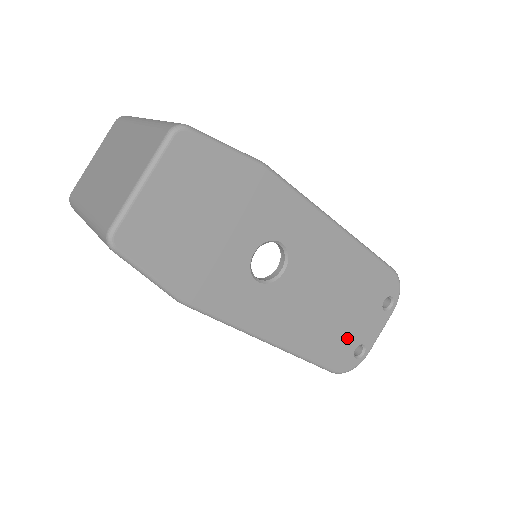
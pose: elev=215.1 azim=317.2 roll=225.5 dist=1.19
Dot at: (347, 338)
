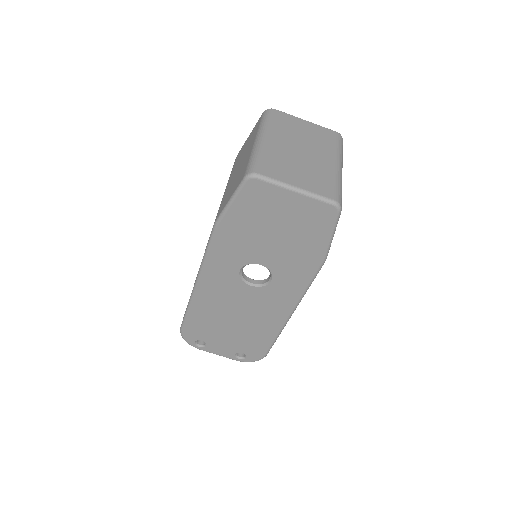
Dot at: (209, 334)
